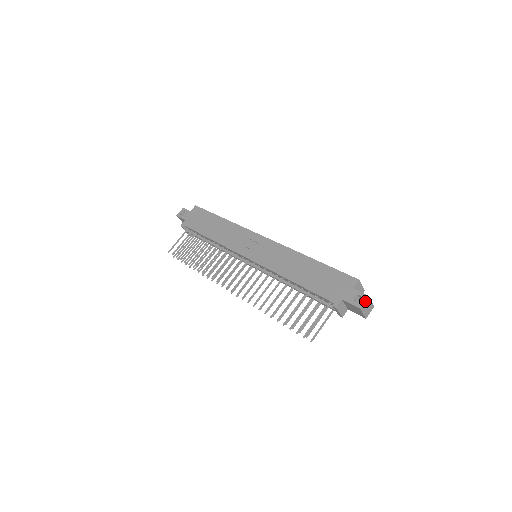
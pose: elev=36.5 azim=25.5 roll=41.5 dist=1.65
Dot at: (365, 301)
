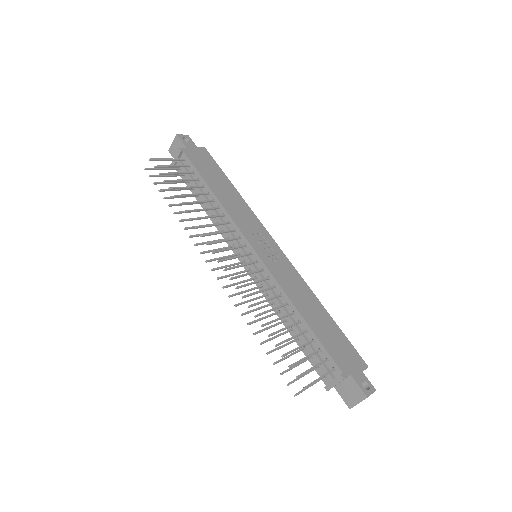
Dot at: (372, 393)
